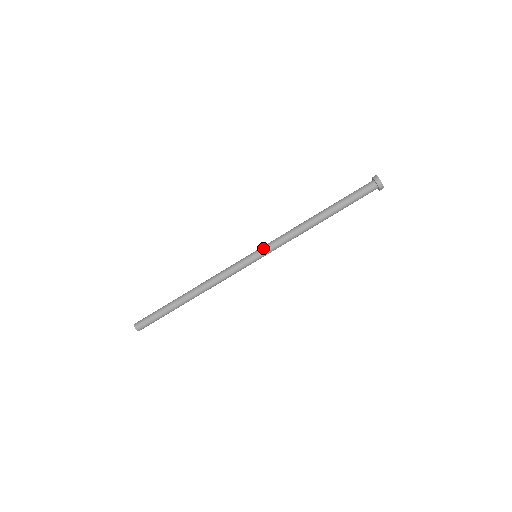
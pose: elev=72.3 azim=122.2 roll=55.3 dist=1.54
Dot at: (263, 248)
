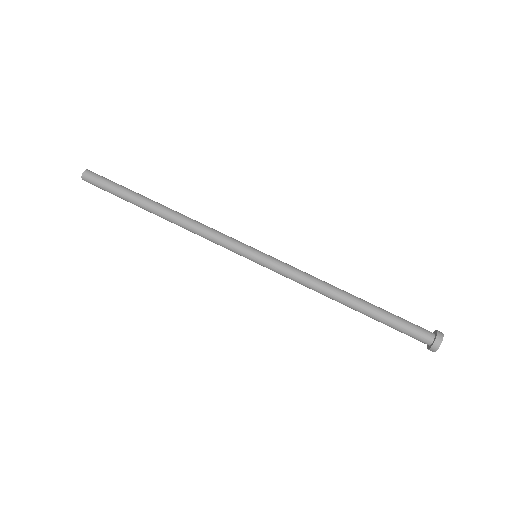
Dot at: occluded
